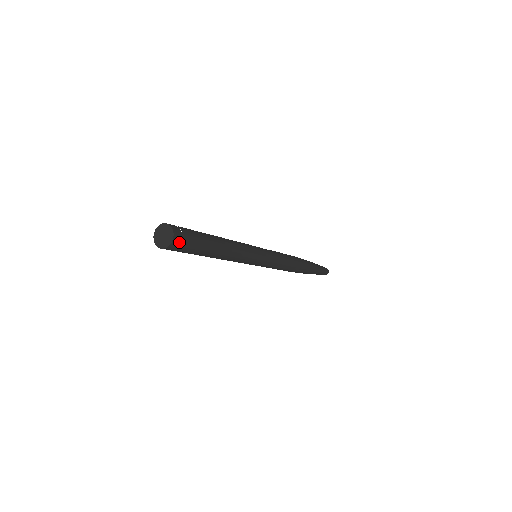
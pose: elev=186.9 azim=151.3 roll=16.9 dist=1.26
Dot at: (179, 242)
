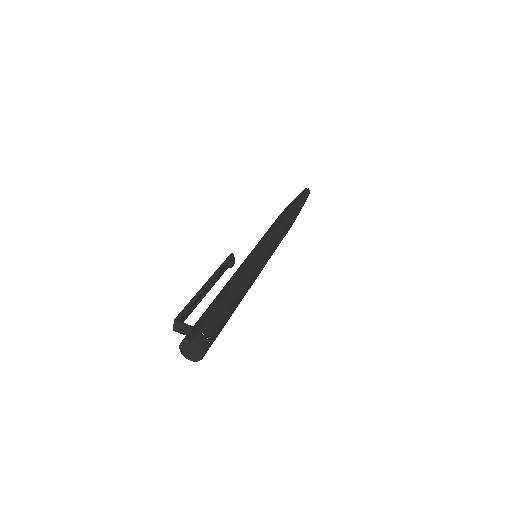
Dot at: occluded
